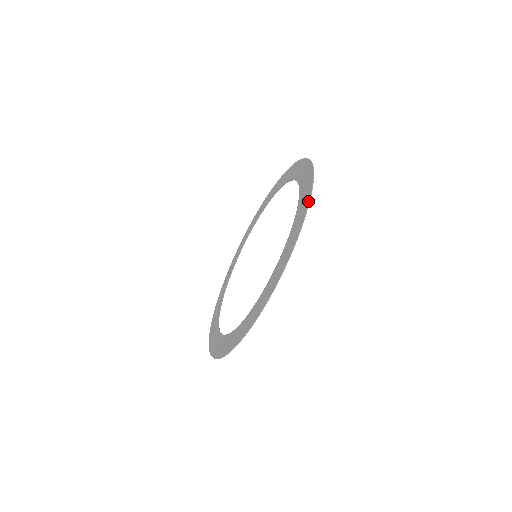
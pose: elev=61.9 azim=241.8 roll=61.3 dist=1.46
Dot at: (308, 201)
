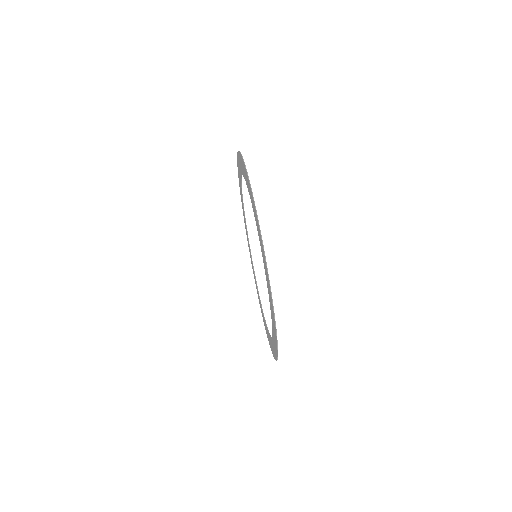
Dot at: occluded
